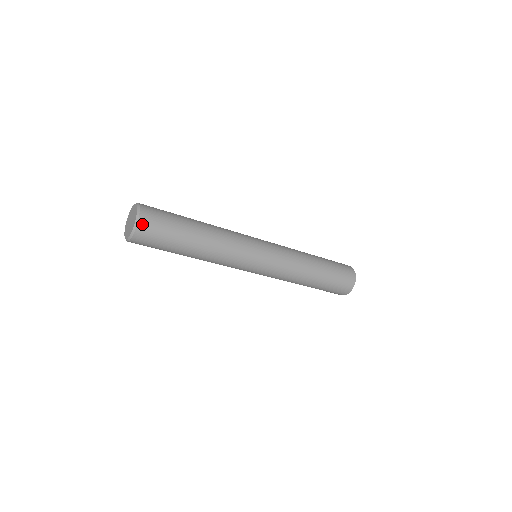
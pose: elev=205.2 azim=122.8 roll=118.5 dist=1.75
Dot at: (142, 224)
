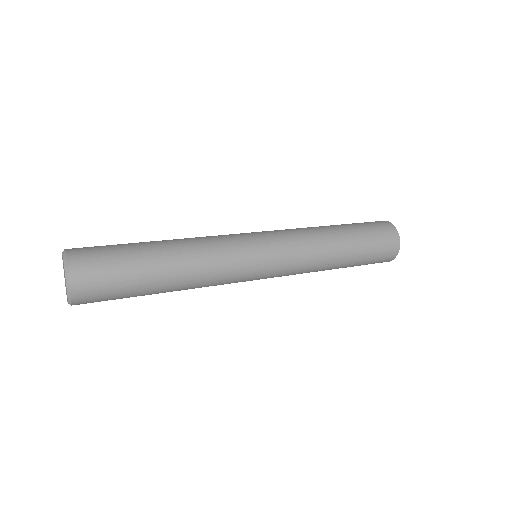
Dot at: (77, 290)
